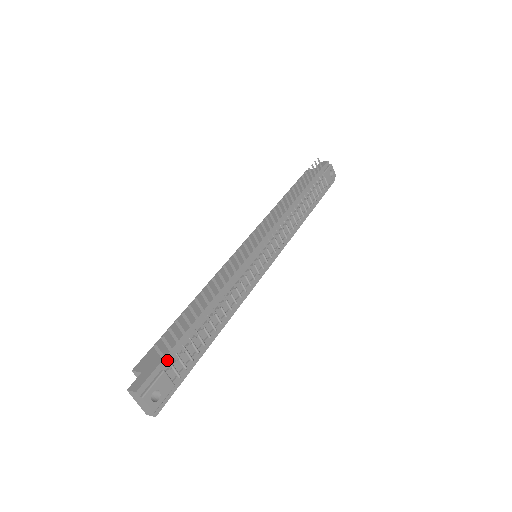
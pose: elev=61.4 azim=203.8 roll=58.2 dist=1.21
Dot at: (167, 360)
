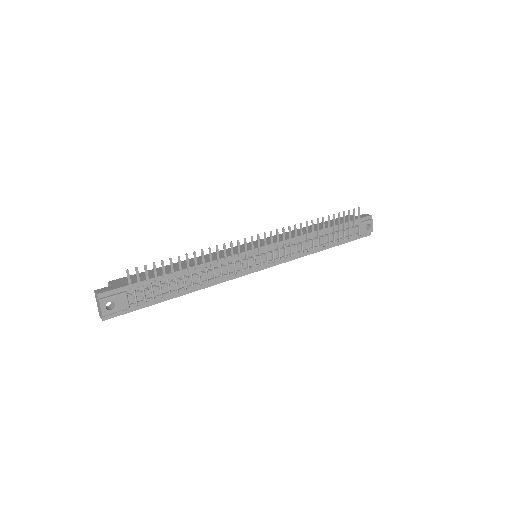
Dot at: (133, 287)
